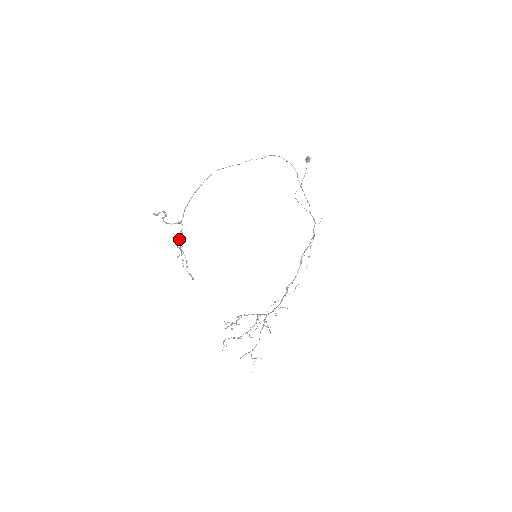
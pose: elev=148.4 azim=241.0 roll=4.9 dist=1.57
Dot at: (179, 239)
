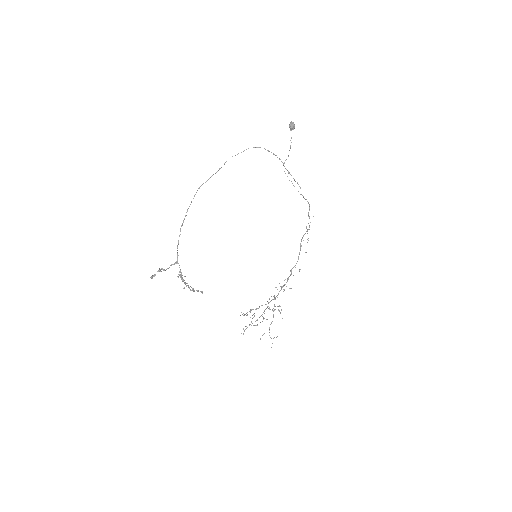
Dot at: occluded
